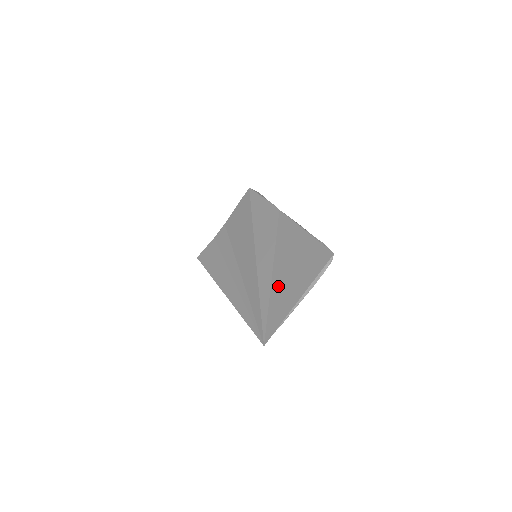
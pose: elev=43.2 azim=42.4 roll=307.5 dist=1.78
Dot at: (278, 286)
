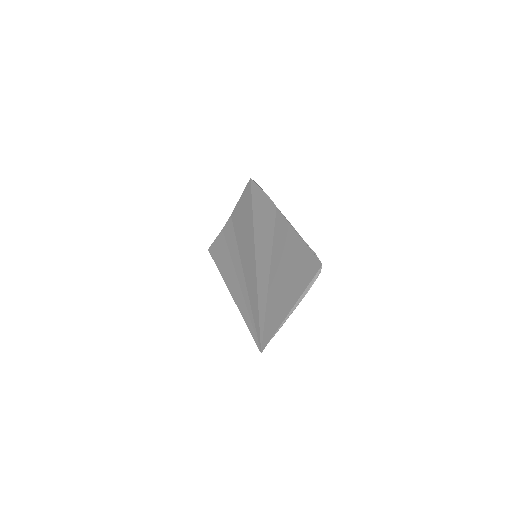
Dot at: (274, 292)
